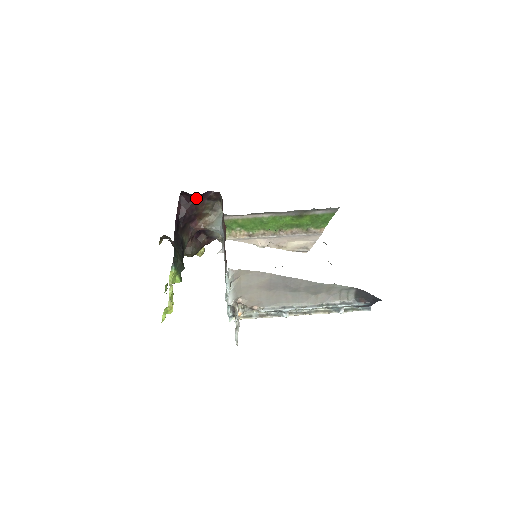
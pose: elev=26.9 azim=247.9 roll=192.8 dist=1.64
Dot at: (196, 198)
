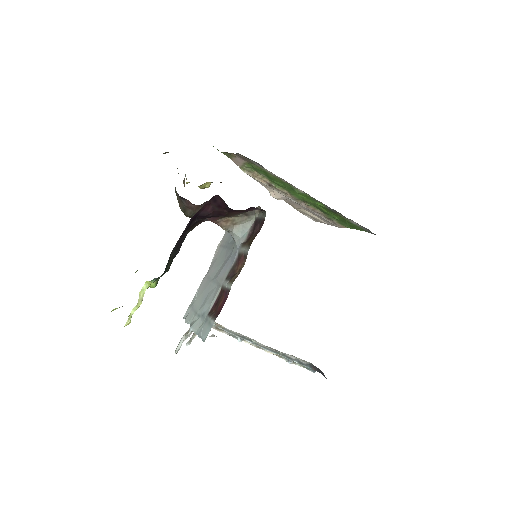
Dot at: (234, 210)
